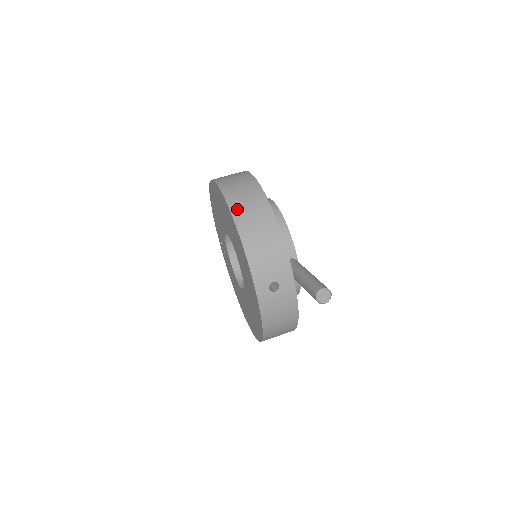
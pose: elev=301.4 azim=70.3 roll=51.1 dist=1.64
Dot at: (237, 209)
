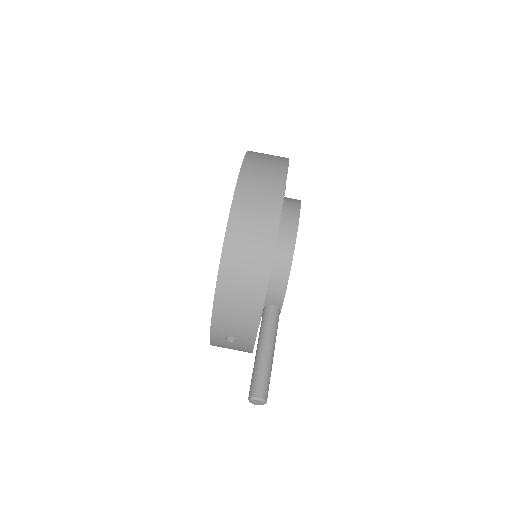
Dot at: (230, 254)
